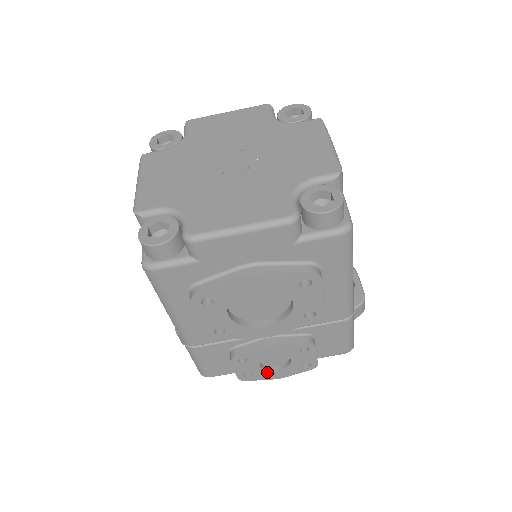
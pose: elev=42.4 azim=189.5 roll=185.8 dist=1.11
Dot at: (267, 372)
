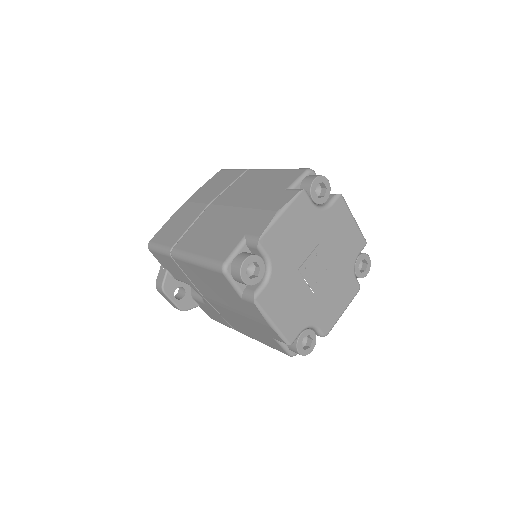
Dot at: occluded
